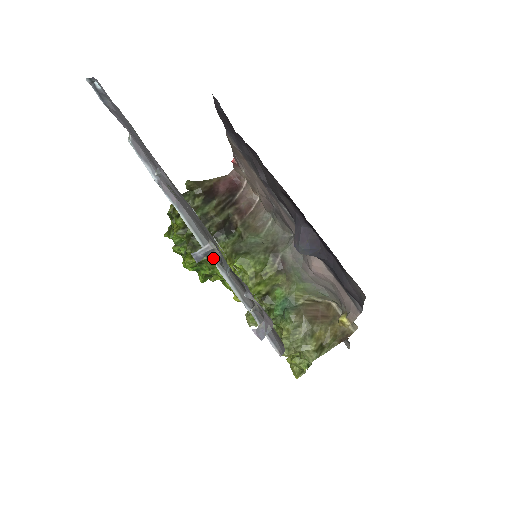
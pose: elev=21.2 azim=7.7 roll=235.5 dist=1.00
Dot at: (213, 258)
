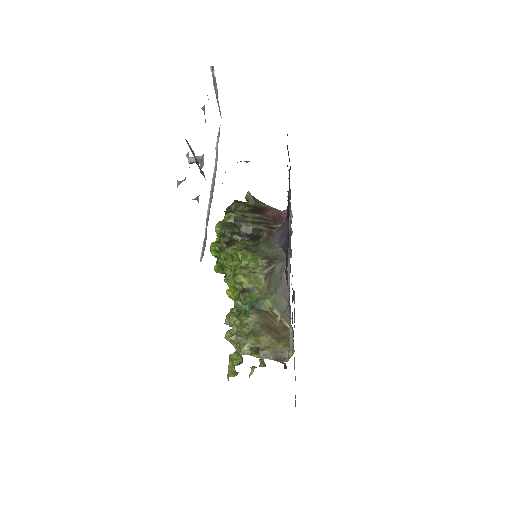
Dot at: (211, 197)
